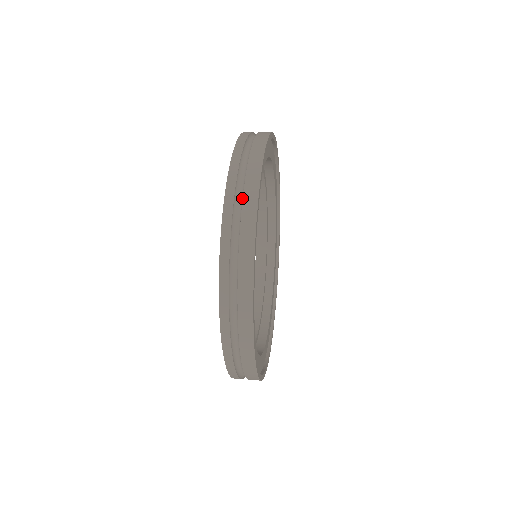
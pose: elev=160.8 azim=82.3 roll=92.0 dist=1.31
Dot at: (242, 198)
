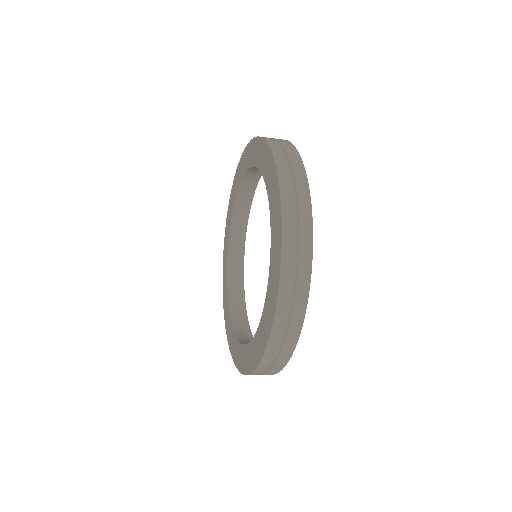
Dot at: (294, 184)
